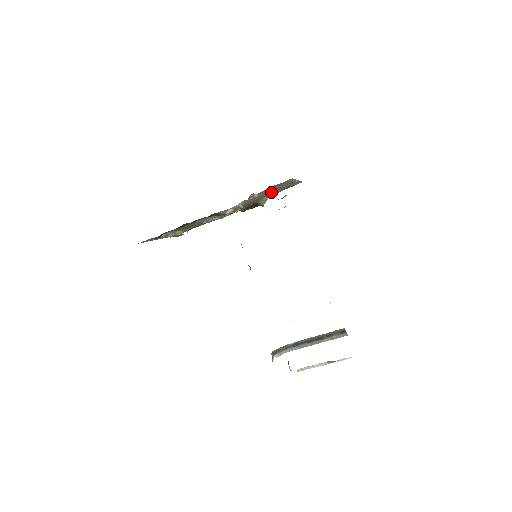
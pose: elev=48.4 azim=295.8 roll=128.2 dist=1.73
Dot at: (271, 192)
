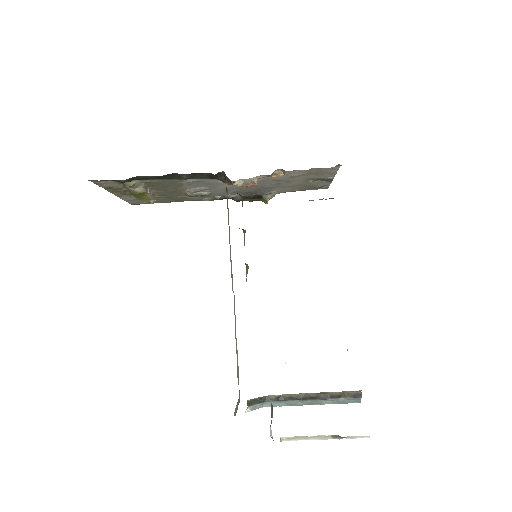
Dot at: (291, 183)
